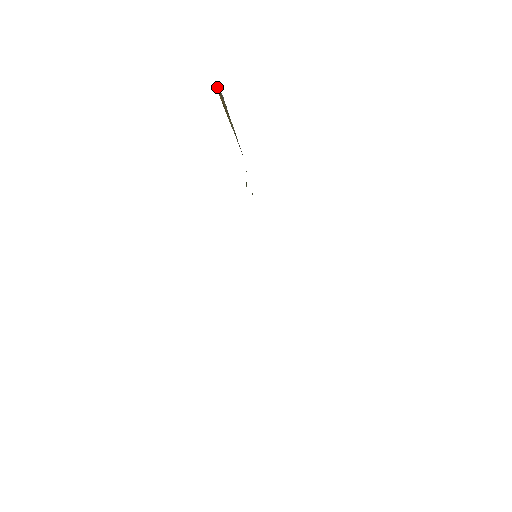
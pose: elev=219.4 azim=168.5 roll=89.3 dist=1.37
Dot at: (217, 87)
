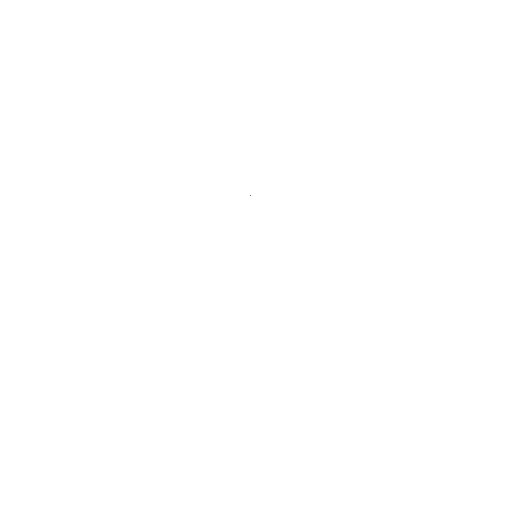
Dot at: occluded
